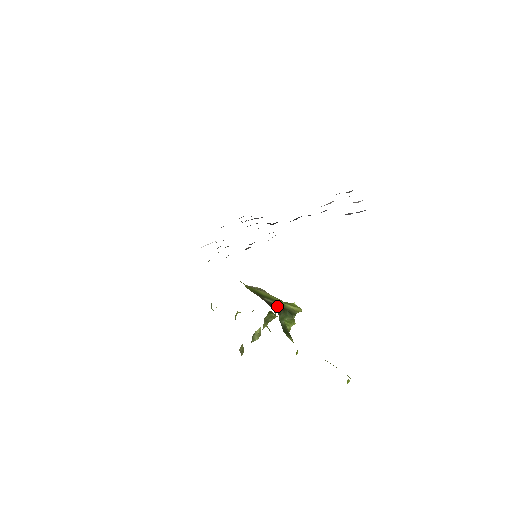
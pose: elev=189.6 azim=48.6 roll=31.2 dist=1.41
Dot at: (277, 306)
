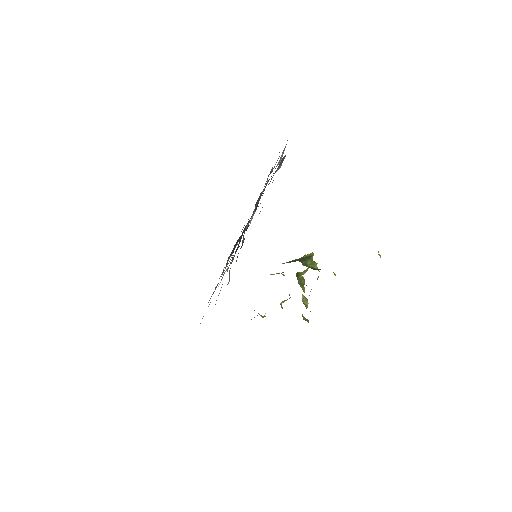
Dot at: (295, 260)
